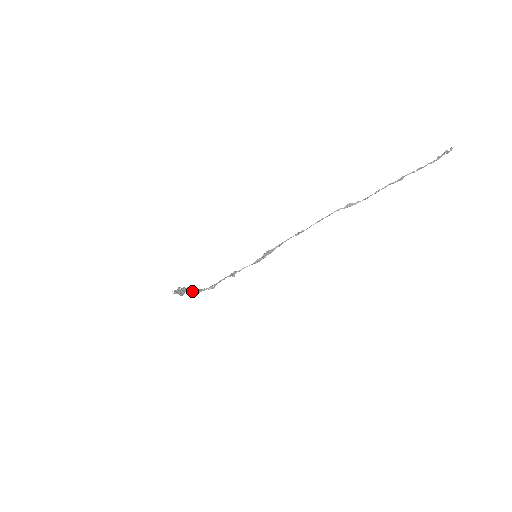
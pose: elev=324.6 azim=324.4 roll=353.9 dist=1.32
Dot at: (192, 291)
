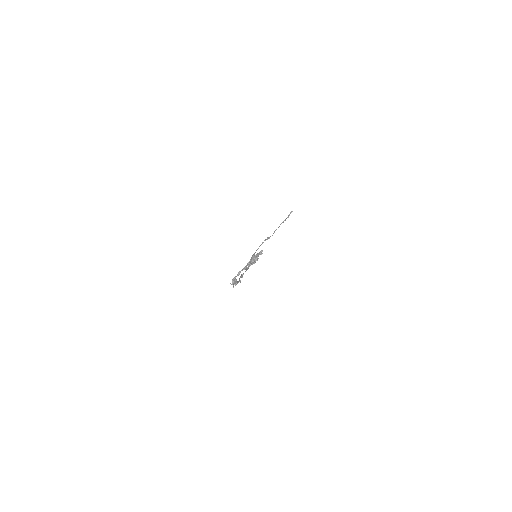
Dot at: (236, 280)
